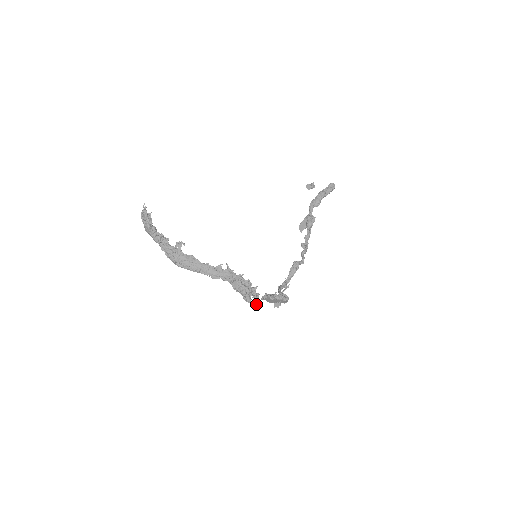
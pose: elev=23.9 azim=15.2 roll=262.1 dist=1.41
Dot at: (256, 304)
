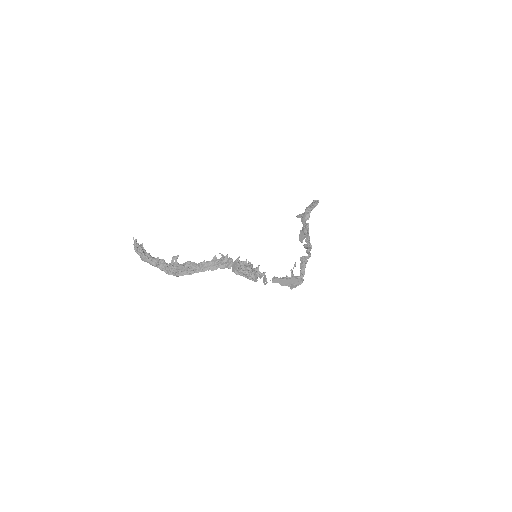
Dot at: occluded
